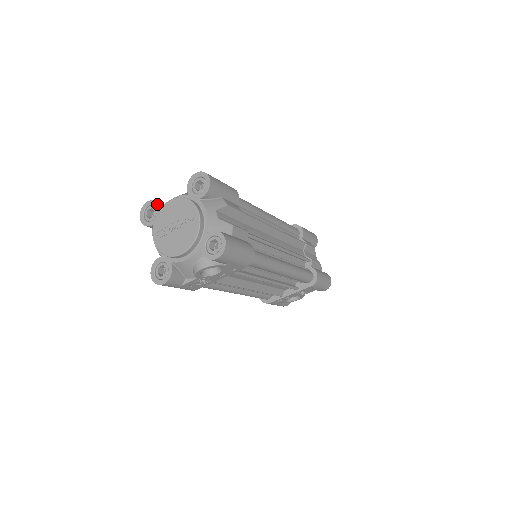
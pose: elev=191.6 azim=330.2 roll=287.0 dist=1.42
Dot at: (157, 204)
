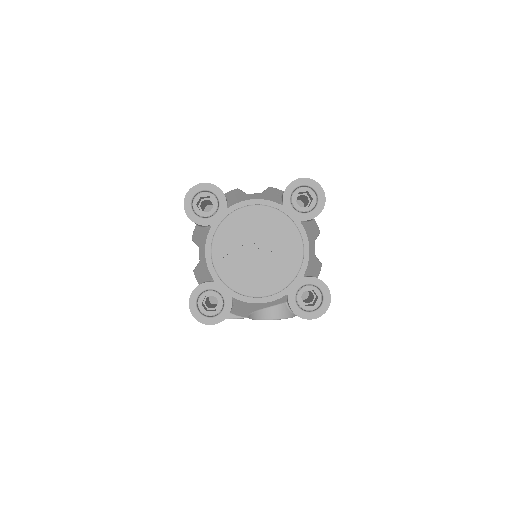
Dot at: (223, 195)
